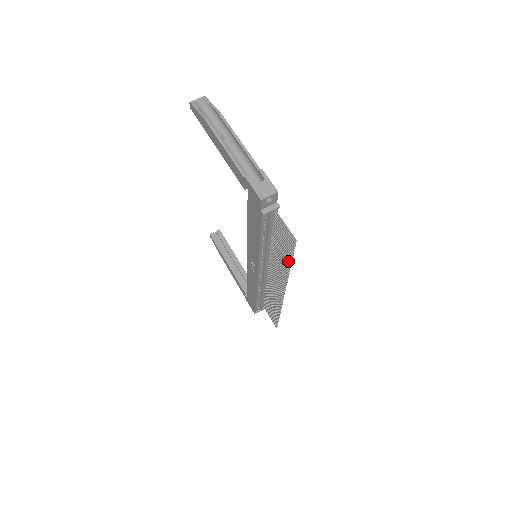
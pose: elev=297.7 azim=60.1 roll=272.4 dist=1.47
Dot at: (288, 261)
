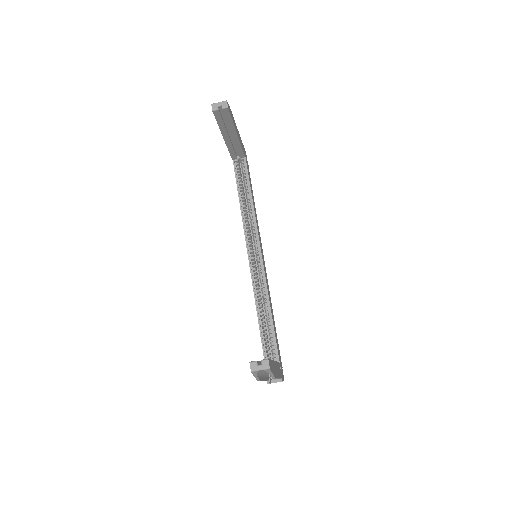
Dot at: occluded
